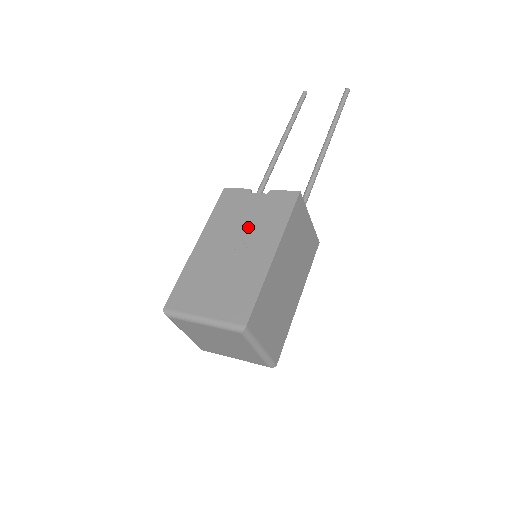
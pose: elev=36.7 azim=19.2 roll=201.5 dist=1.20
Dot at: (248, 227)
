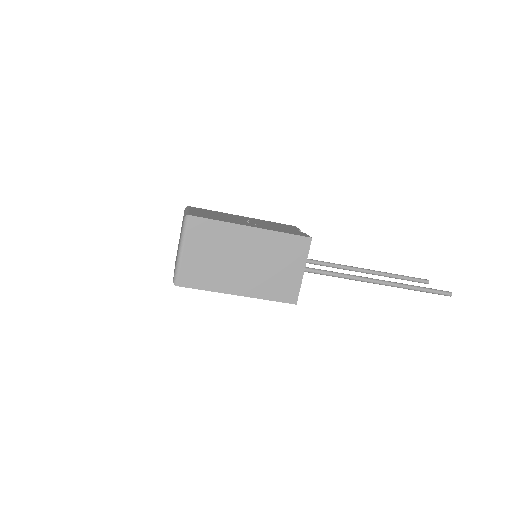
Dot at: (268, 225)
